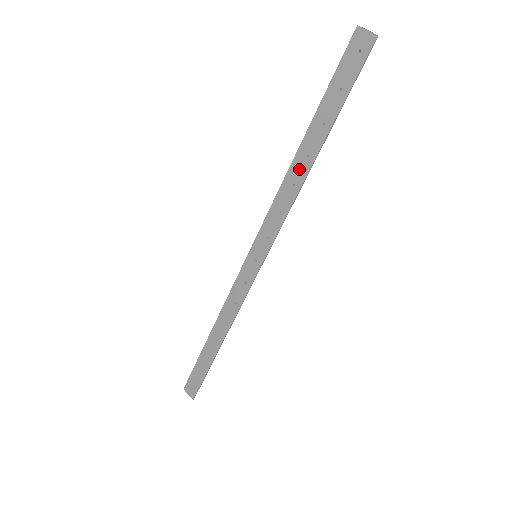
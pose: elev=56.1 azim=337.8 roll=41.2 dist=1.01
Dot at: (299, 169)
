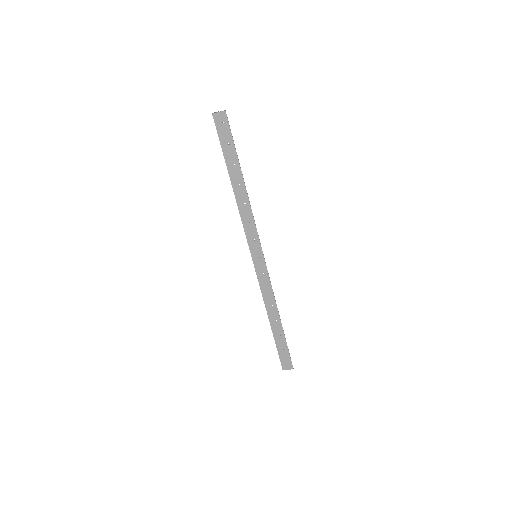
Dot at: (241, 194)
